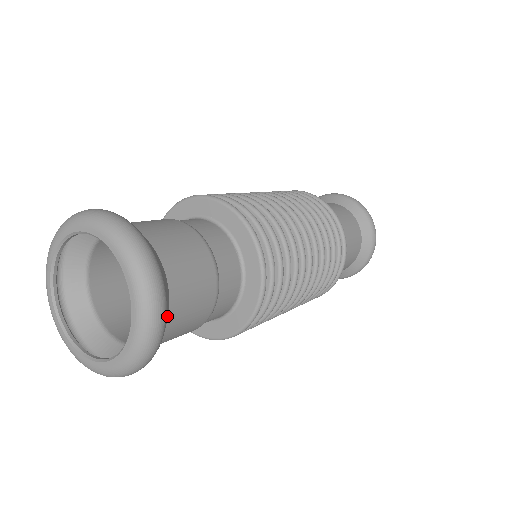
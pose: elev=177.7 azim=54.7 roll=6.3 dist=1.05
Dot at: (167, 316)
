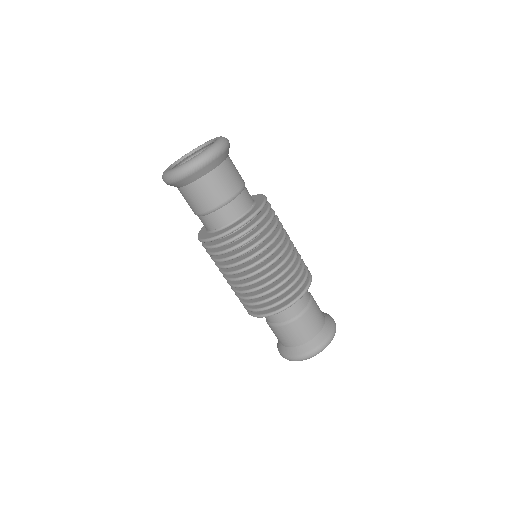
Dot at: (215, 163)
